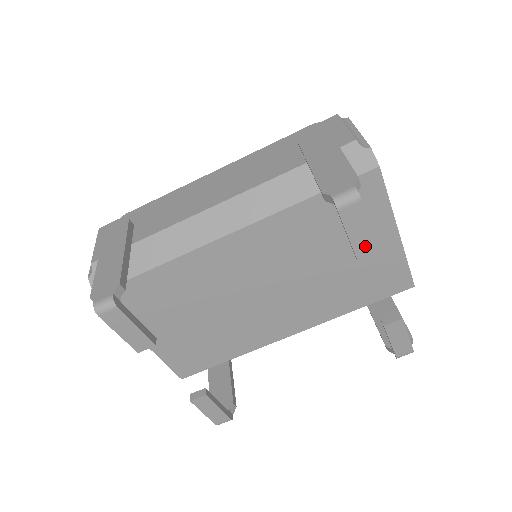
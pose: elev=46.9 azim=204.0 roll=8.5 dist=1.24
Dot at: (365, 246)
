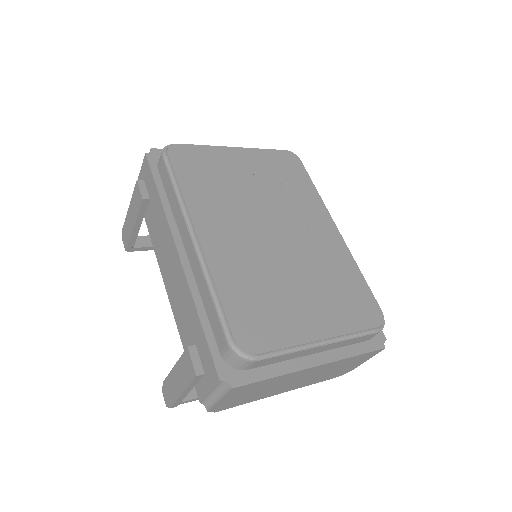
Dot at: occluded
